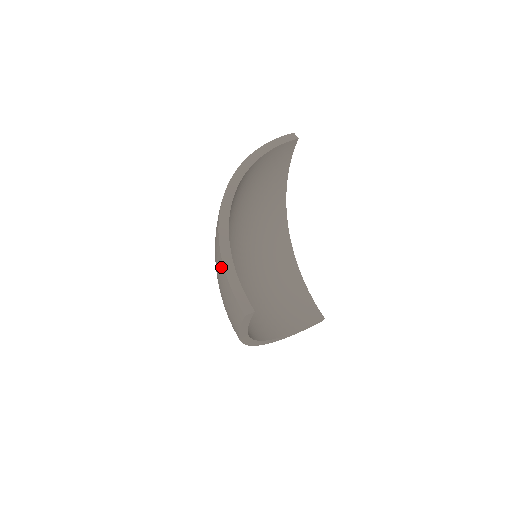
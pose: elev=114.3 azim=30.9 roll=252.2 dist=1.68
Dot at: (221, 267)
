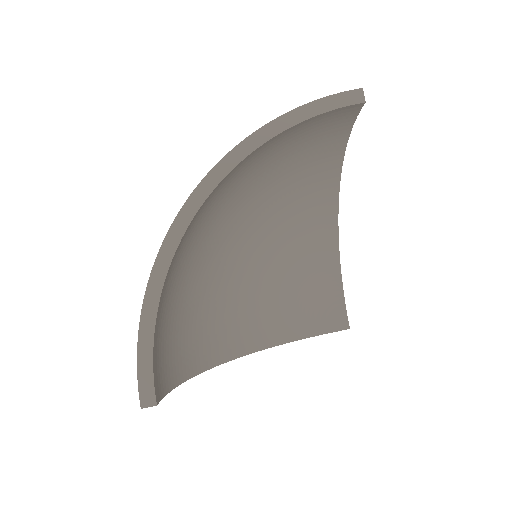
Dot at: occluded
